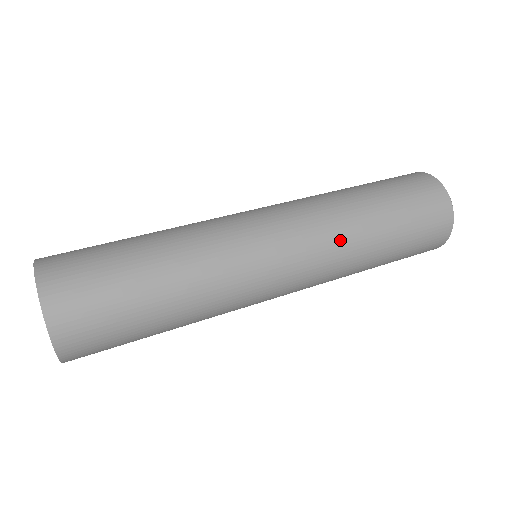
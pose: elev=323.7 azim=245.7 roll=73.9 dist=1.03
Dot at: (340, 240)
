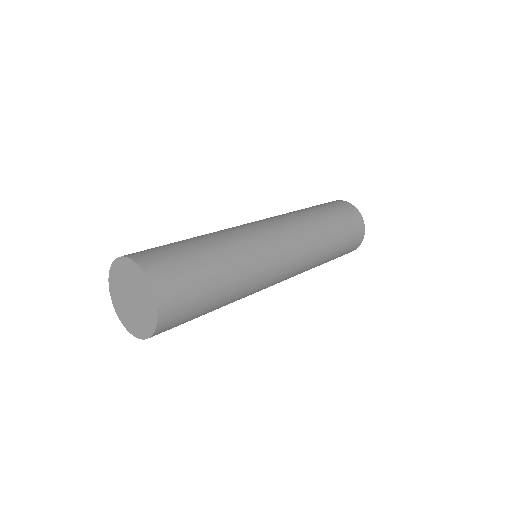
Dot at: (298, 219)
